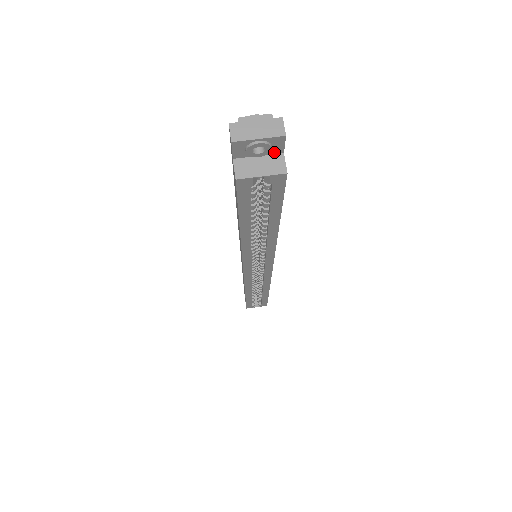
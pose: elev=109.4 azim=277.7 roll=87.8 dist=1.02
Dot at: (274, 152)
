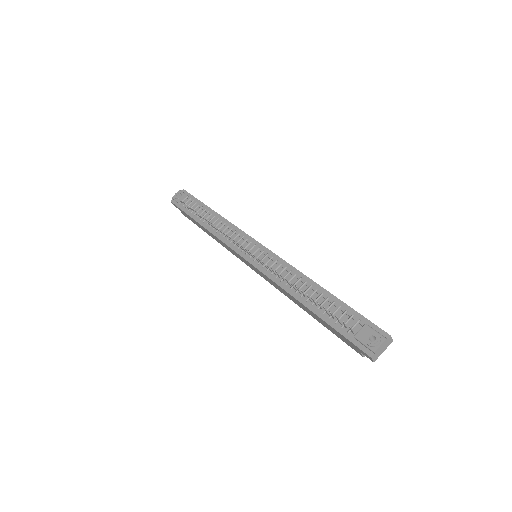
Dot at: occluded
